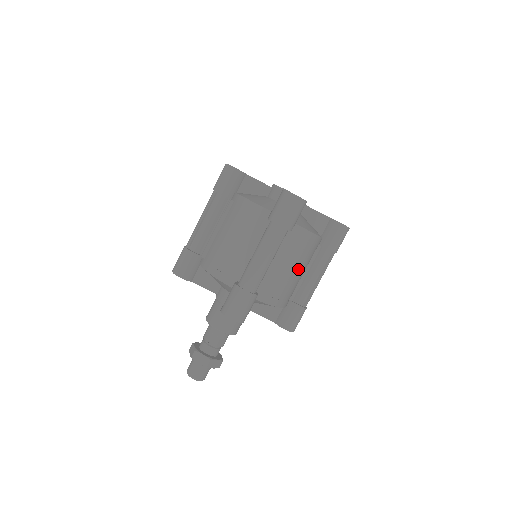
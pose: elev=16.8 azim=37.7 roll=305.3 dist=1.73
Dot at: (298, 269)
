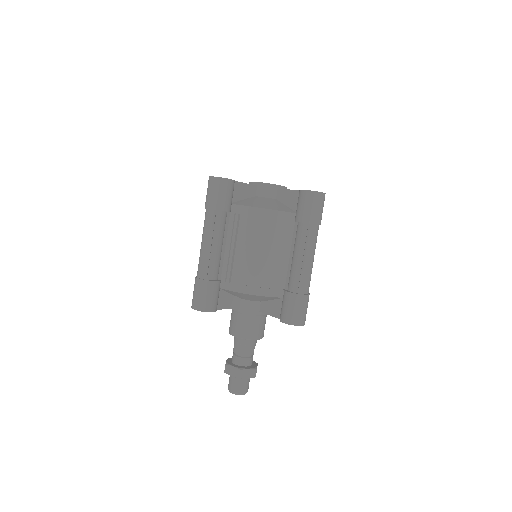
Dot at: occluded
